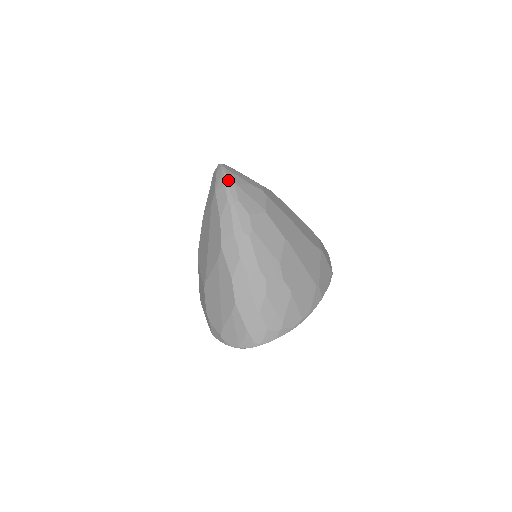
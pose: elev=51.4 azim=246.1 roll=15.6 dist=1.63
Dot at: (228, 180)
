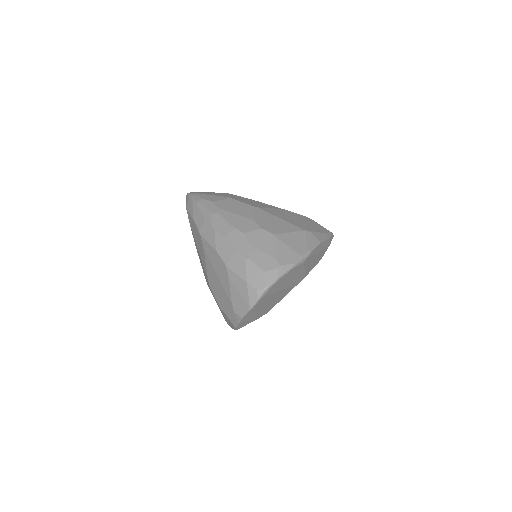
Dot at: (192, 194)
